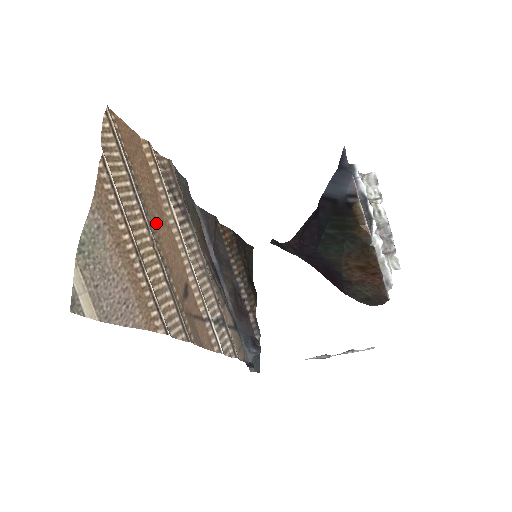
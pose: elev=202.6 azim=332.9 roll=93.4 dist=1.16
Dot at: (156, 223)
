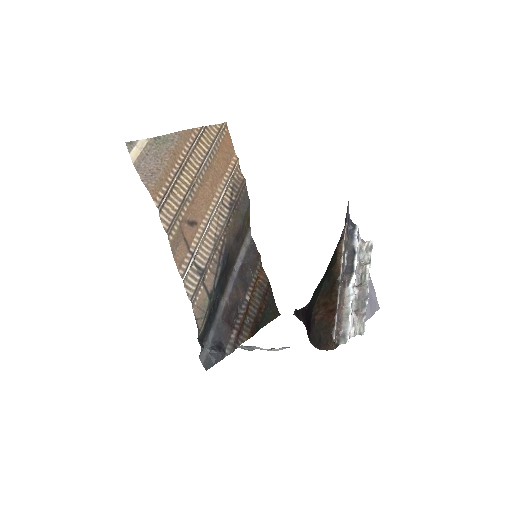
Dot at: (207, 181)
